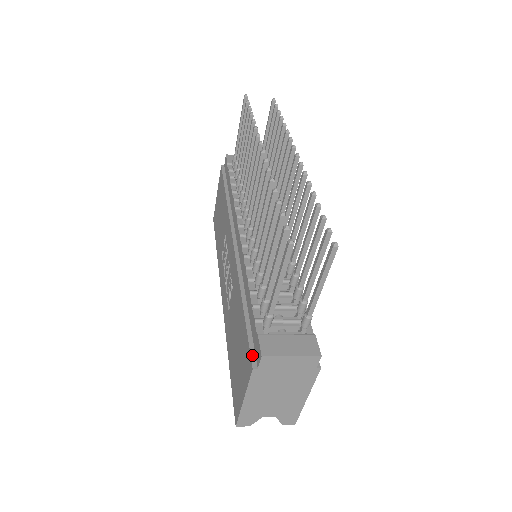
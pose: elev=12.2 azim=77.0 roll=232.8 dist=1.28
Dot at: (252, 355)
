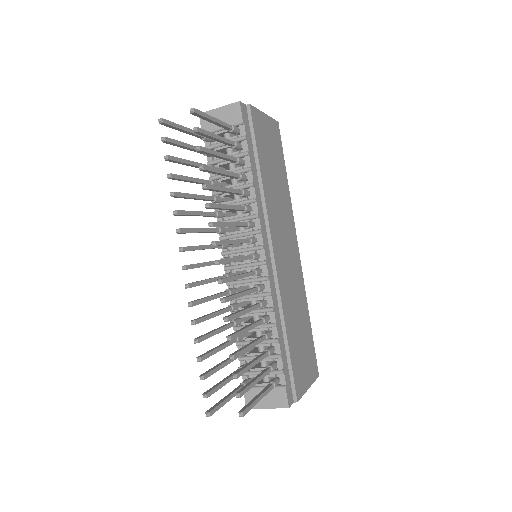
Dot at: occluded
